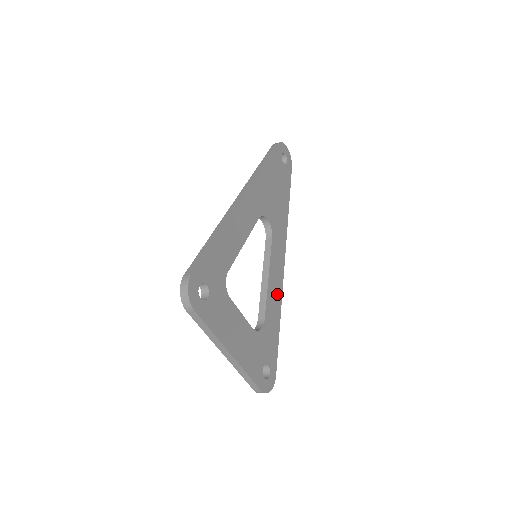
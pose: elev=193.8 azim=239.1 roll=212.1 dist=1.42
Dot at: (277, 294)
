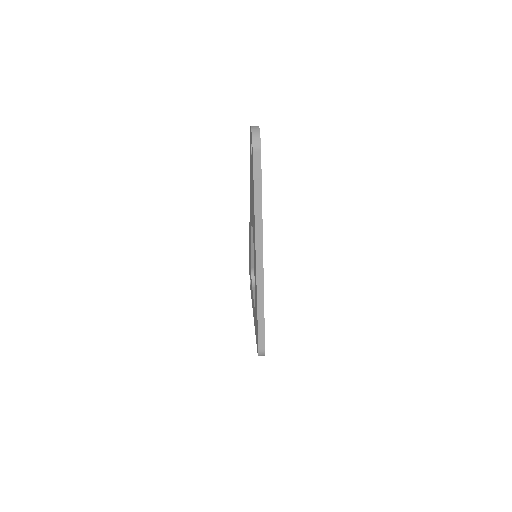
Dot at: occluded
